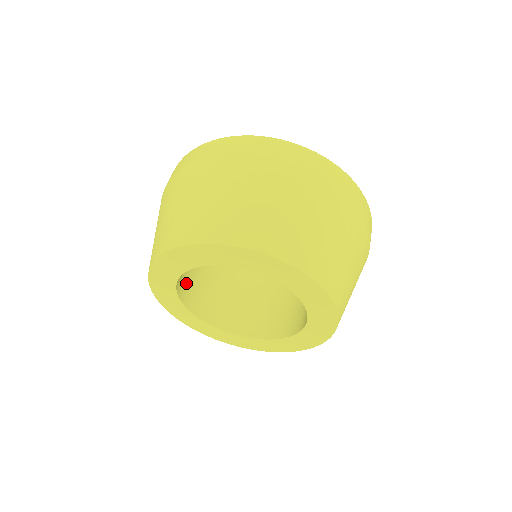
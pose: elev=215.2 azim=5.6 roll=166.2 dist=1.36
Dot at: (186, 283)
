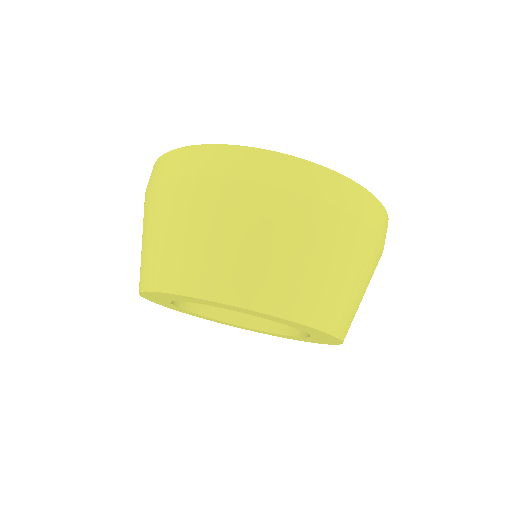
Dot at: occluded
